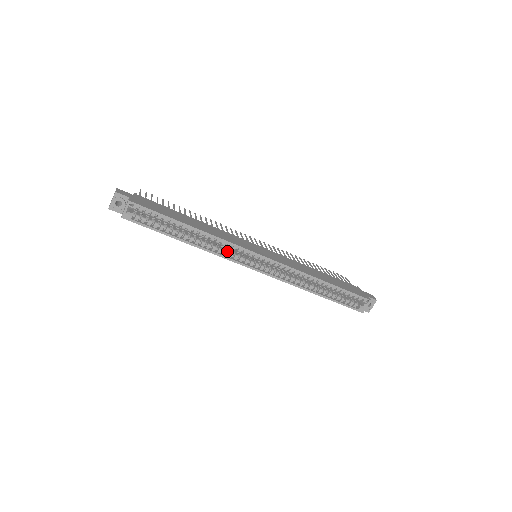
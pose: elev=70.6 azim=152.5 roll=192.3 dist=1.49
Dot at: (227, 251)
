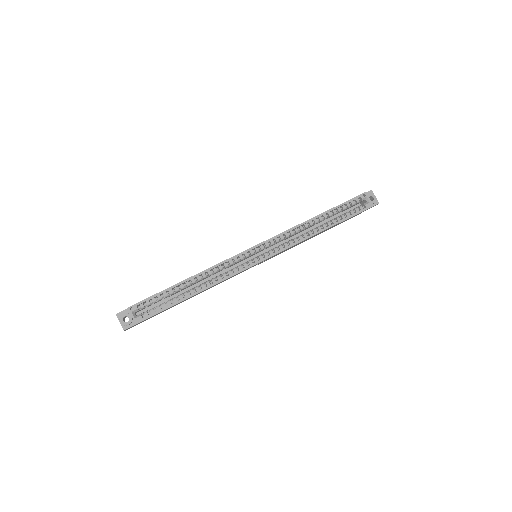
Dot at: (230, 271)
